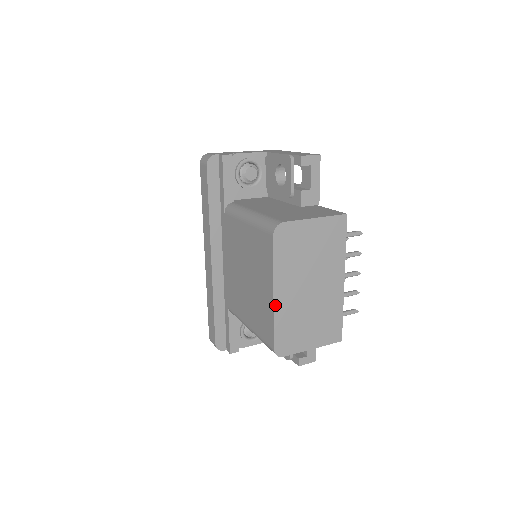
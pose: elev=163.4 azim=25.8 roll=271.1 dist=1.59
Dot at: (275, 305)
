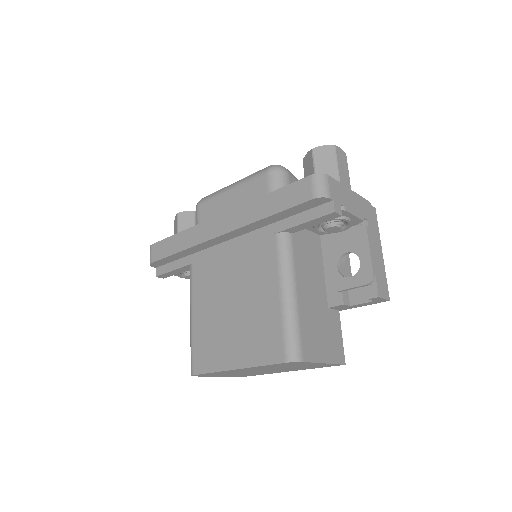
Dot at: (228, 370)
